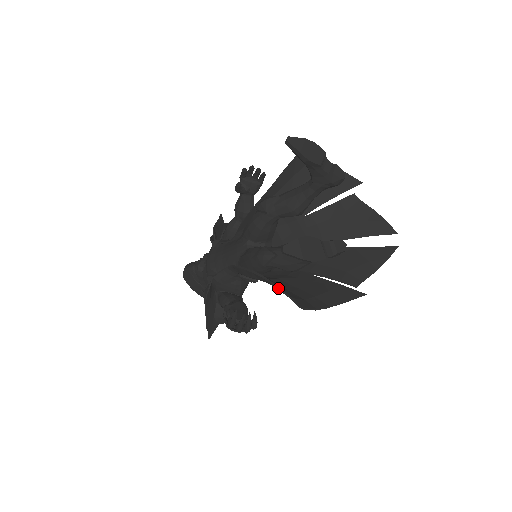
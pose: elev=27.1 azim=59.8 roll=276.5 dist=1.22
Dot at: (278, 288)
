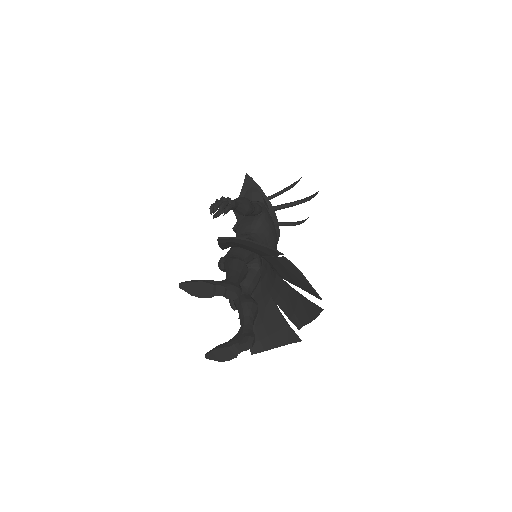
Dot at: occluded
